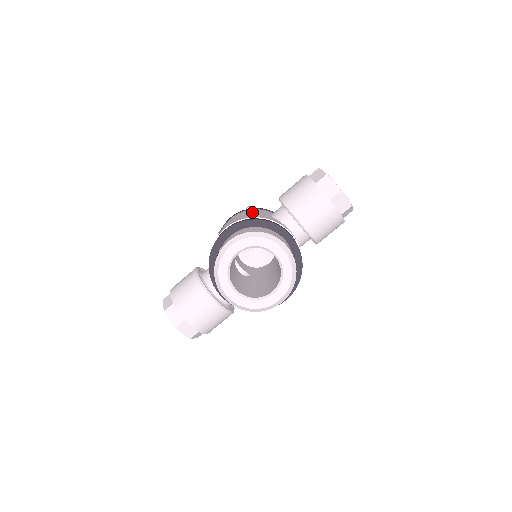
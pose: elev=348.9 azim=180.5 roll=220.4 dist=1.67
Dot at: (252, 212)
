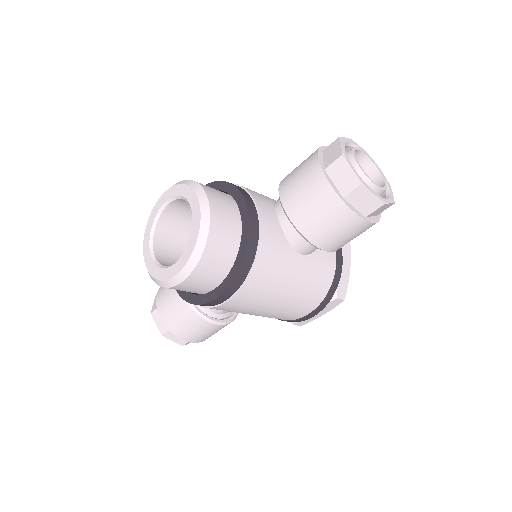
Dot at: occluded
